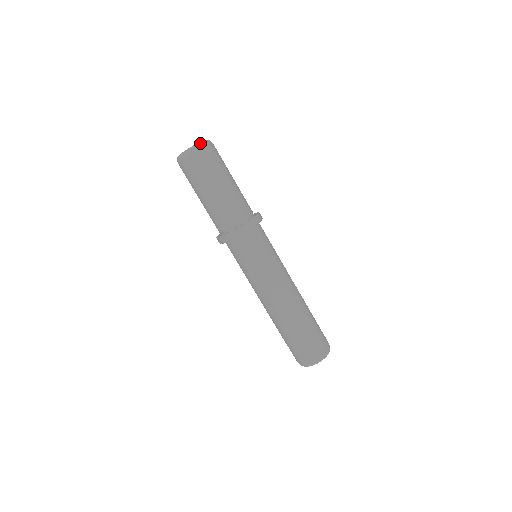
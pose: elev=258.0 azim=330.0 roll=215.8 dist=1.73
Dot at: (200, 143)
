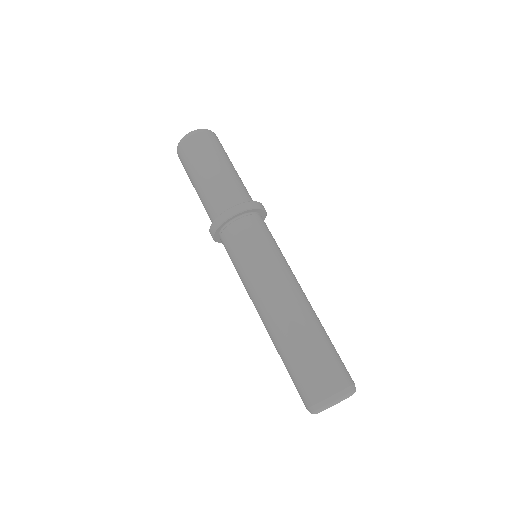
Dot at: (188, 133)
